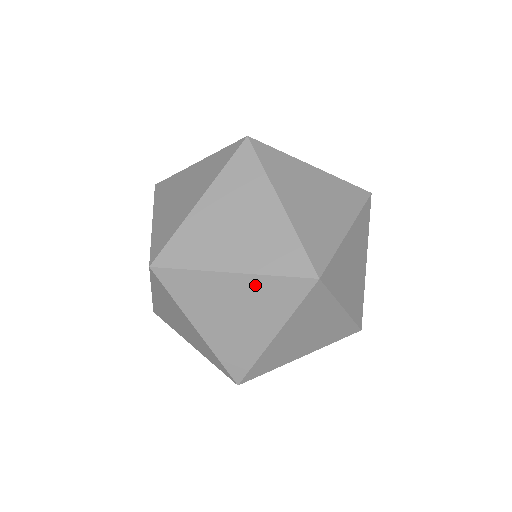
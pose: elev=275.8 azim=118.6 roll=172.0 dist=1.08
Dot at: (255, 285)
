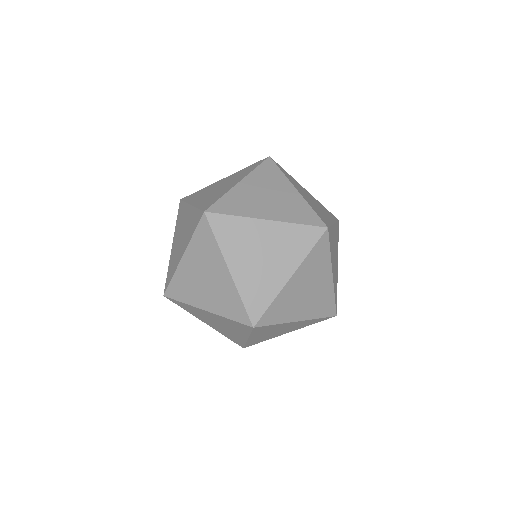
Dot at: (221, 319)
